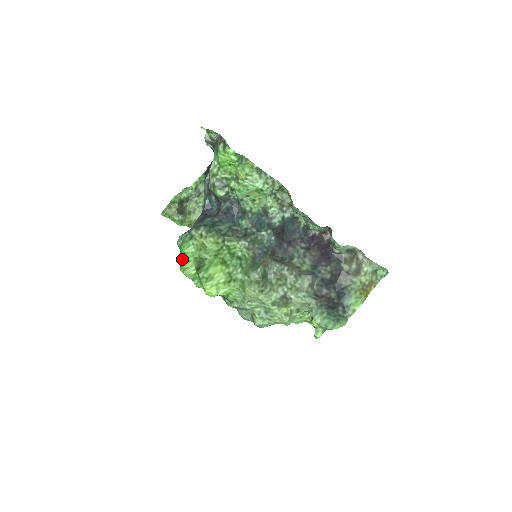
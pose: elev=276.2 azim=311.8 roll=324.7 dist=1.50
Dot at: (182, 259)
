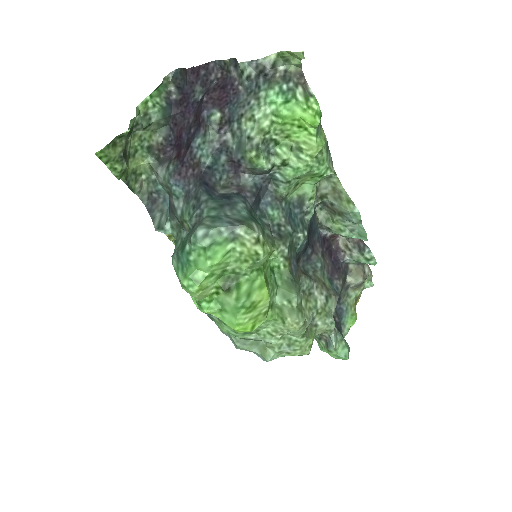
Dot at: (197, 269)
